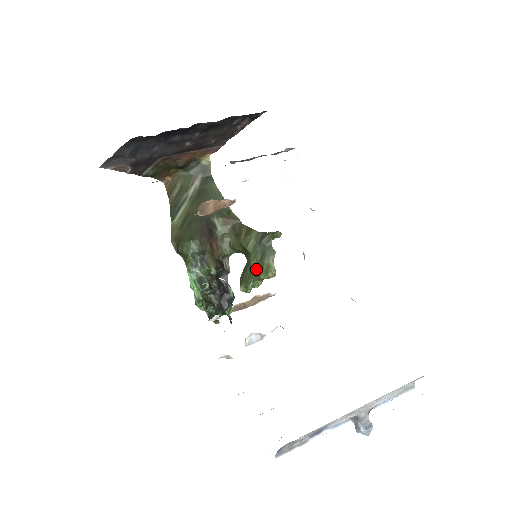
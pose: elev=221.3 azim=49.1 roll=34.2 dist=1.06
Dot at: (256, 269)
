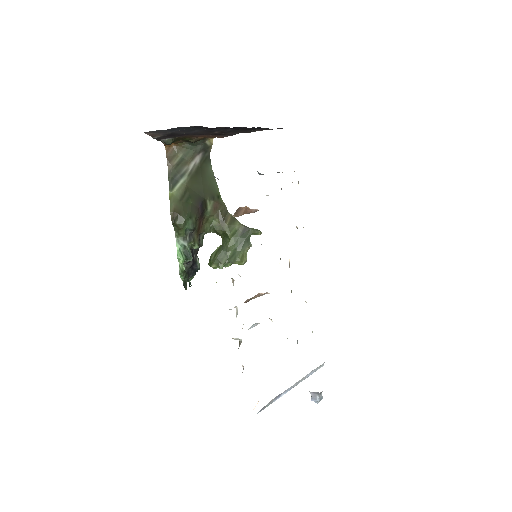
Dot at: (231, 254)
